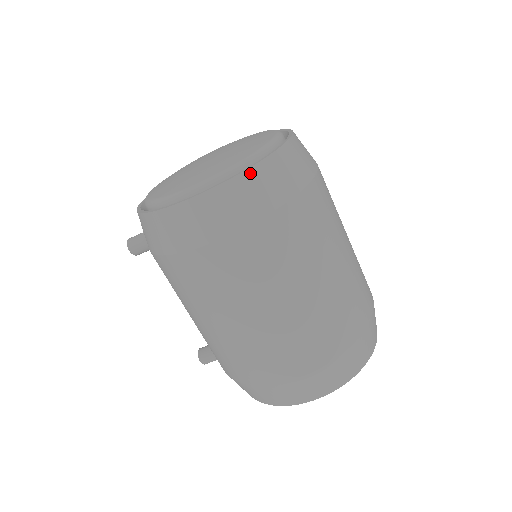
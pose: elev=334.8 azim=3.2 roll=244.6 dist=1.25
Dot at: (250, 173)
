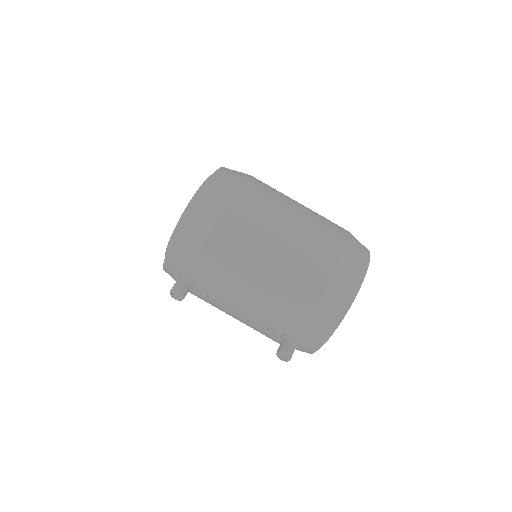
Dot at: (222, 169)
